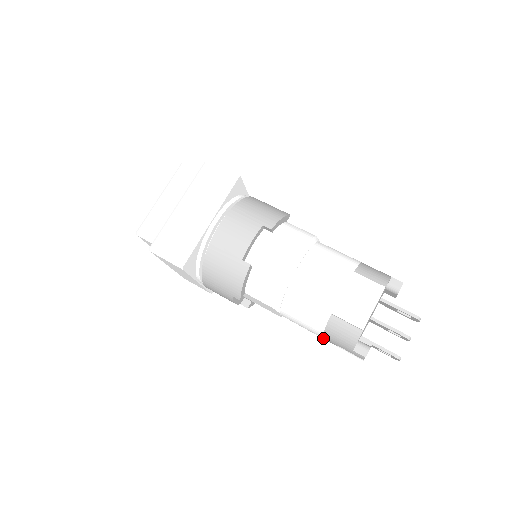
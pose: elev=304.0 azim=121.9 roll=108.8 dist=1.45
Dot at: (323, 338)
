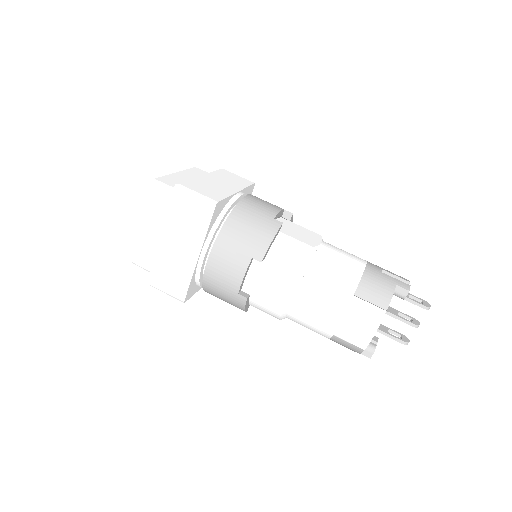
Dot at: occluded
